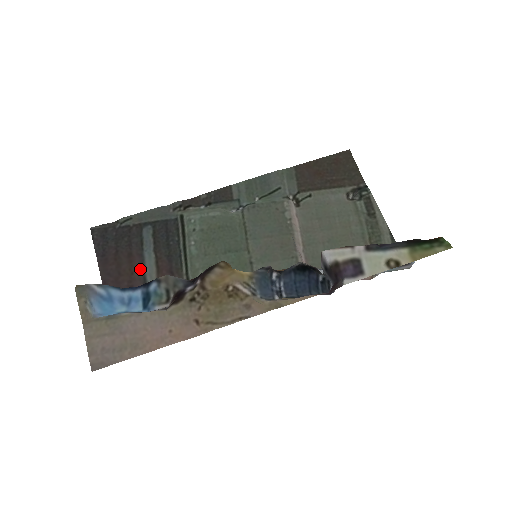
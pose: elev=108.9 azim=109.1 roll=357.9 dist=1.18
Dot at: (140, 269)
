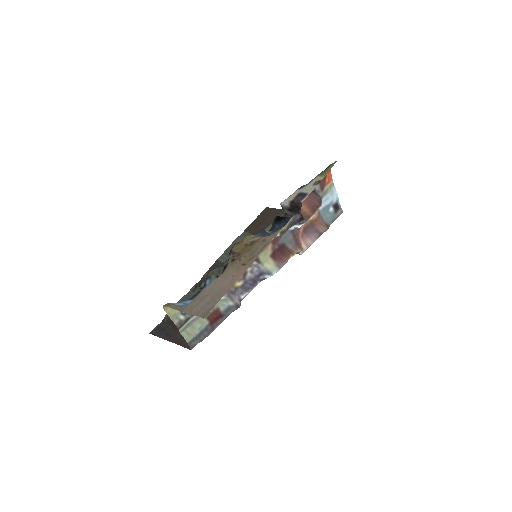
Dot at: occluded
